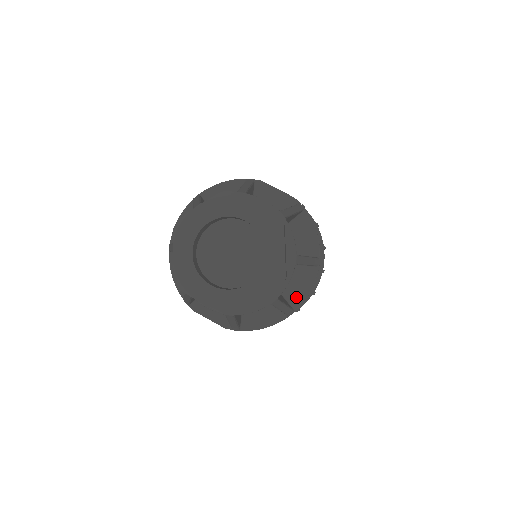
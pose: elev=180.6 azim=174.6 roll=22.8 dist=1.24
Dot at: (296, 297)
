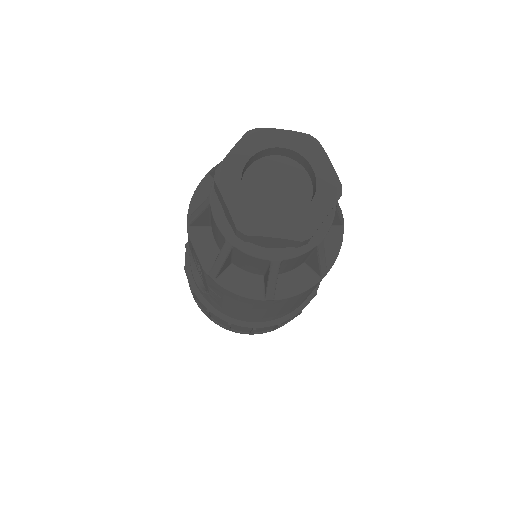
Dot at: (284, 289)
